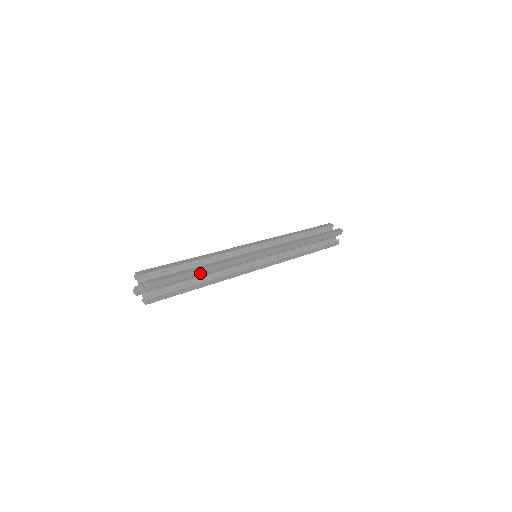
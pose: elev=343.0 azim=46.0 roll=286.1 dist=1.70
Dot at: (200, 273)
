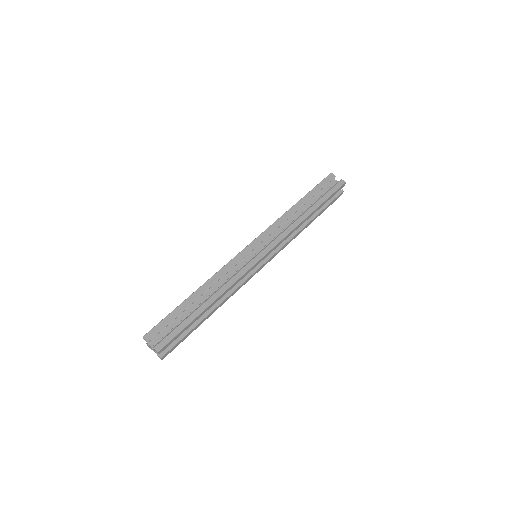
Dot at: (204, 312)
